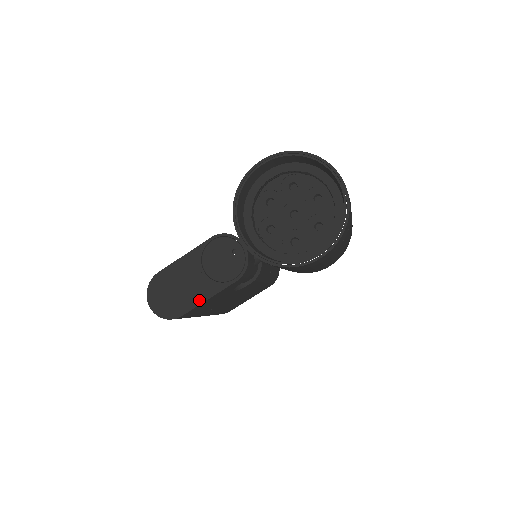
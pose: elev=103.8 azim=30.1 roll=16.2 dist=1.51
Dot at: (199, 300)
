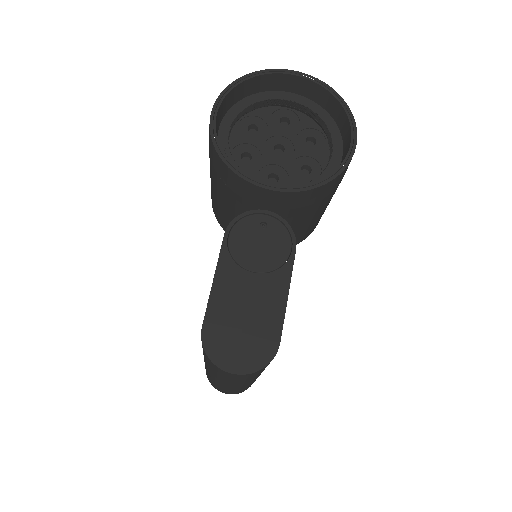
Dot at: (280, 306)
